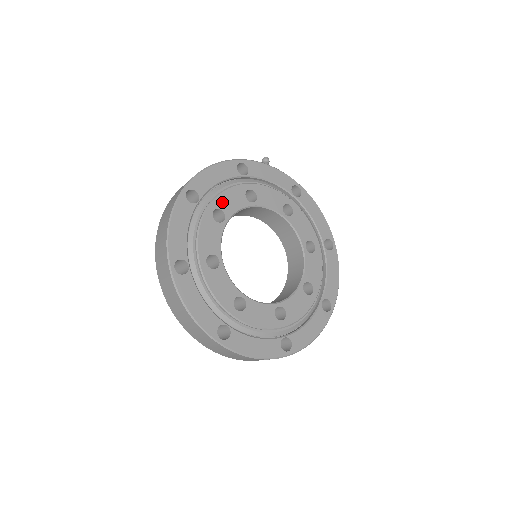
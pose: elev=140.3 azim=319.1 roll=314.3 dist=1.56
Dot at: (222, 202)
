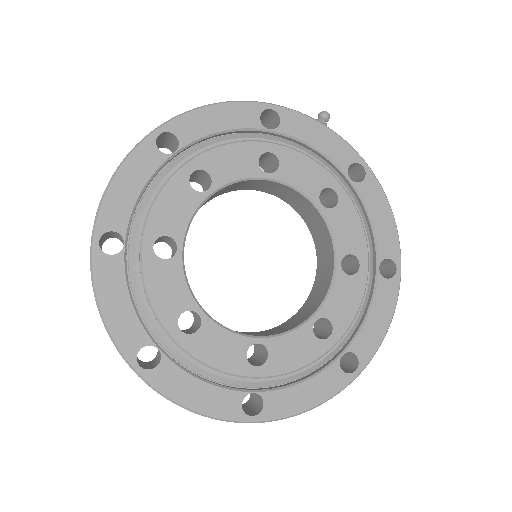
Dot at: (214, 161)
